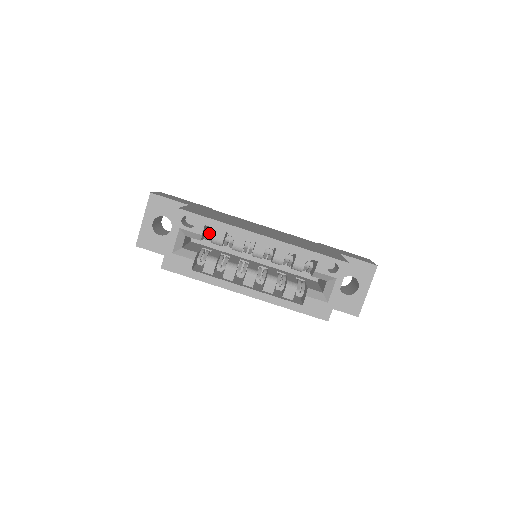
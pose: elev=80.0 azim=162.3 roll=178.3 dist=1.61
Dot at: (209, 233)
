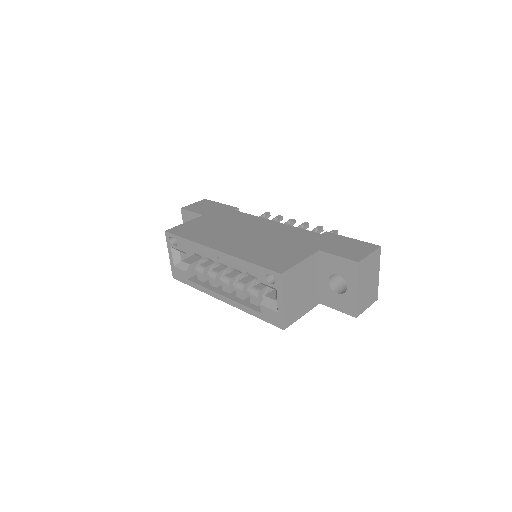
Dot at: occluded
